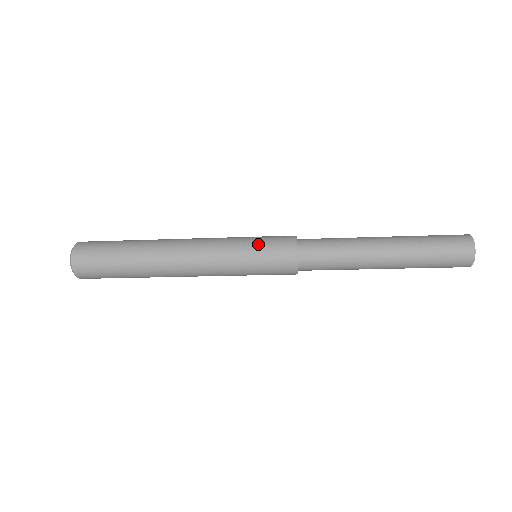
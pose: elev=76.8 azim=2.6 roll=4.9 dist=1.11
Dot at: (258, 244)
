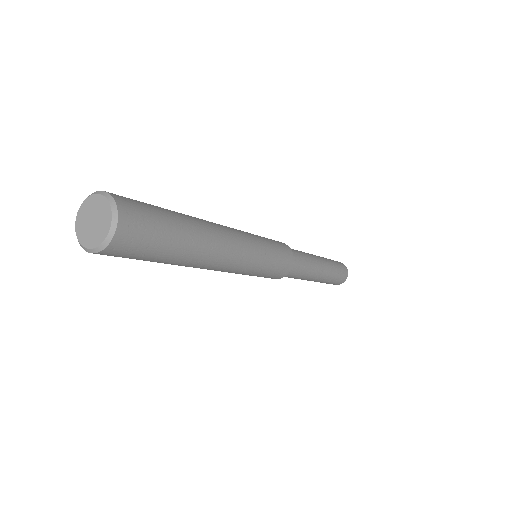
Dot at: (274, 264)
